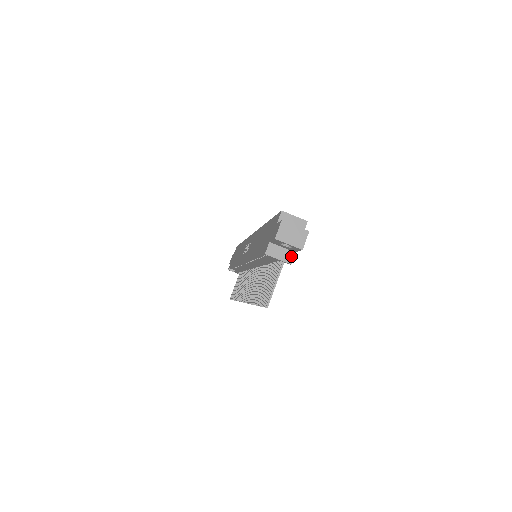
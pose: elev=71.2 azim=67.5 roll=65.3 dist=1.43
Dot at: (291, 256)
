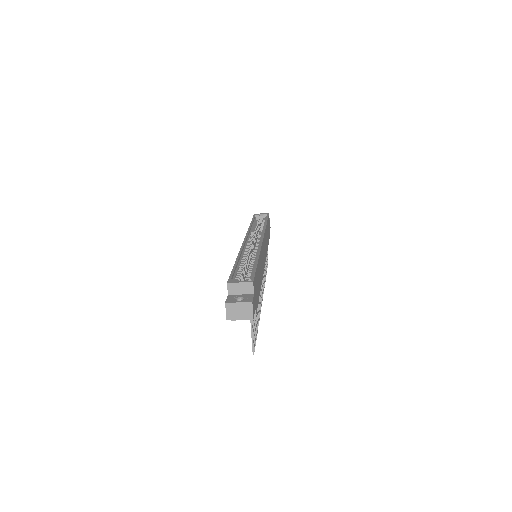
Dot at: occluded
